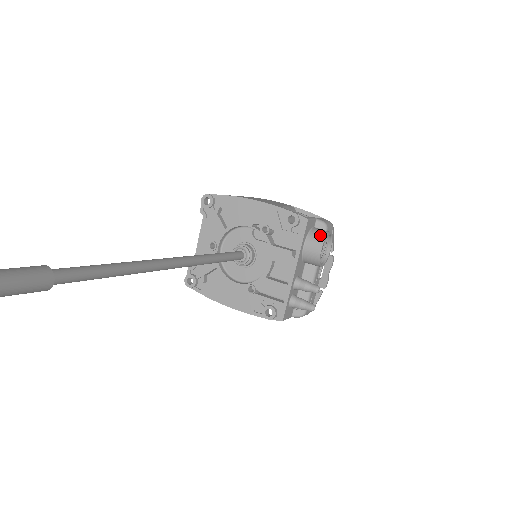
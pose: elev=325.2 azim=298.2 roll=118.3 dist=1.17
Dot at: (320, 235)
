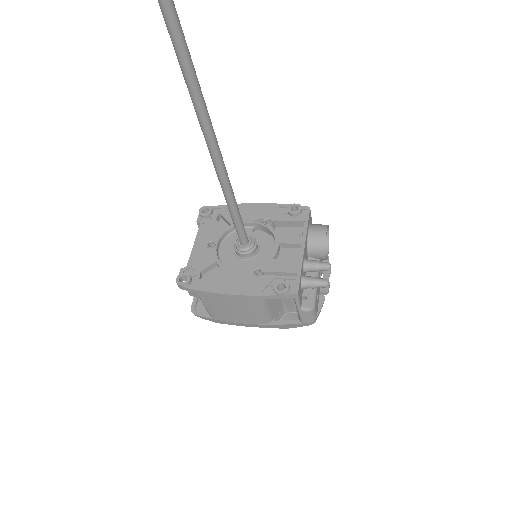
Dot at: occluded
